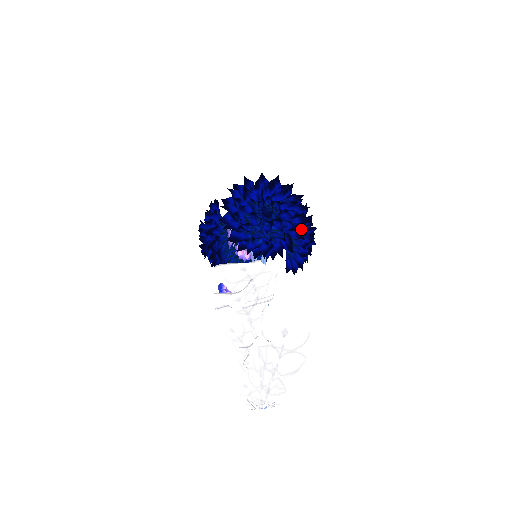
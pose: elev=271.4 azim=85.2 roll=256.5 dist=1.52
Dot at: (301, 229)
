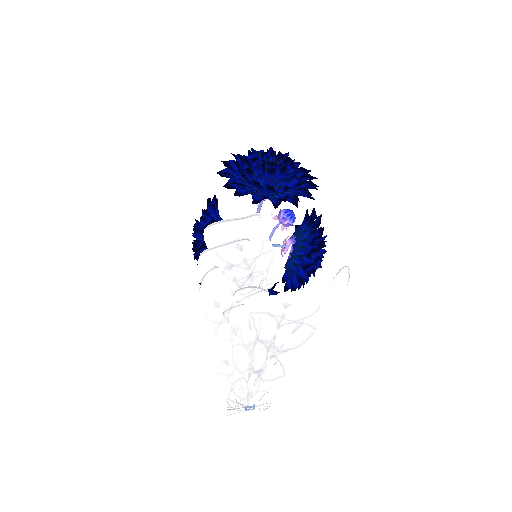
Dot at: occluded
